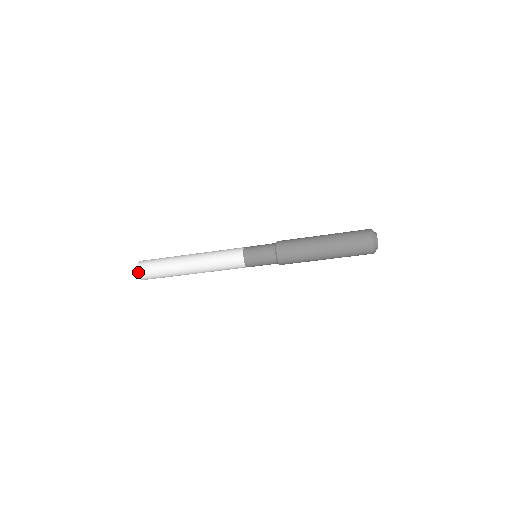
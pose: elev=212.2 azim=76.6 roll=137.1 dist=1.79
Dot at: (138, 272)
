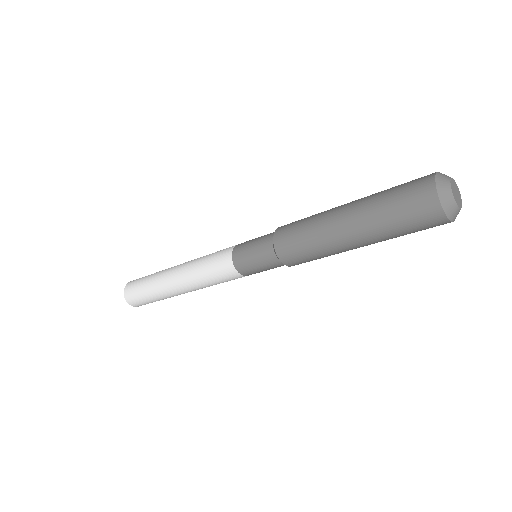
Dot at: (125, 287)
